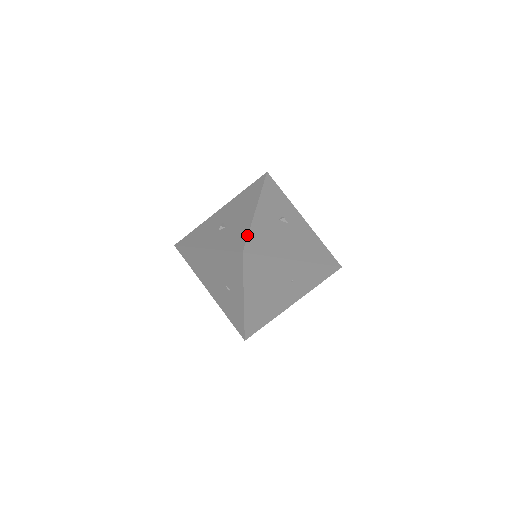
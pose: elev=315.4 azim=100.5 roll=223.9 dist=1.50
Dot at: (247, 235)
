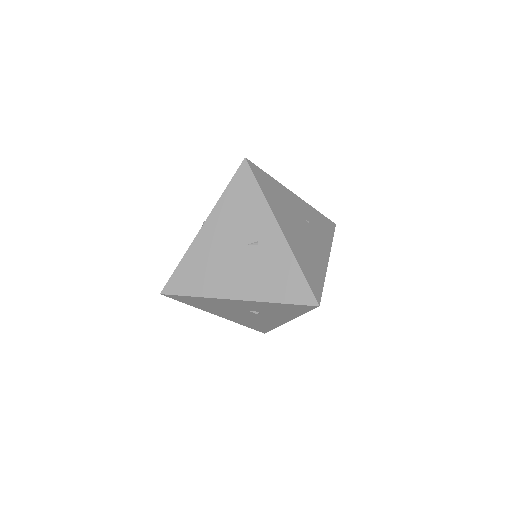
Dot at: occluded
